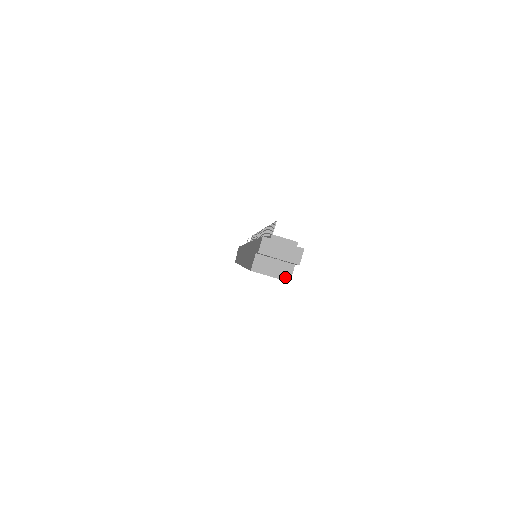
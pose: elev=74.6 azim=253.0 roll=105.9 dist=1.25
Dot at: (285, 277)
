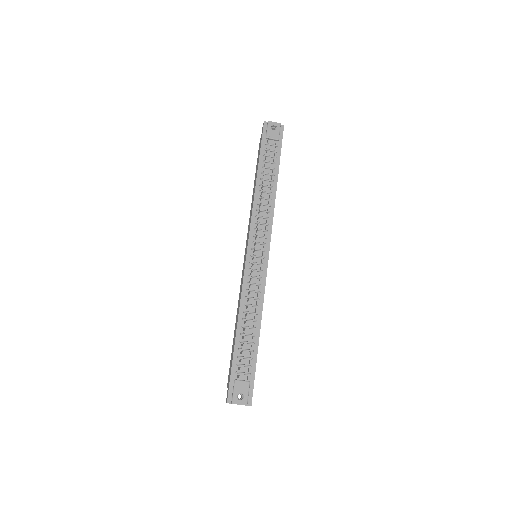
Dot at: occluded
